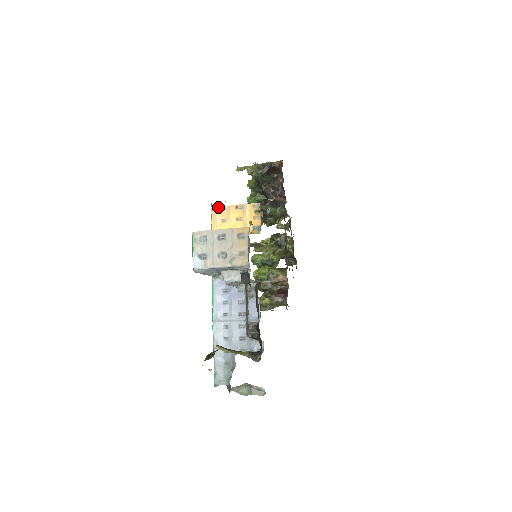
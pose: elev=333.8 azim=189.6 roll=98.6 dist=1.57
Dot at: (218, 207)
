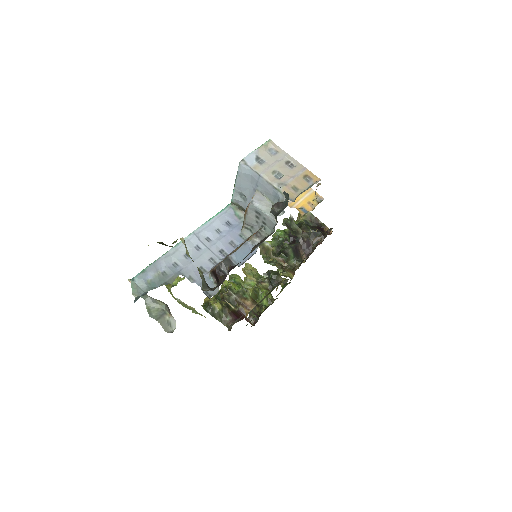
Dot at: occluded
